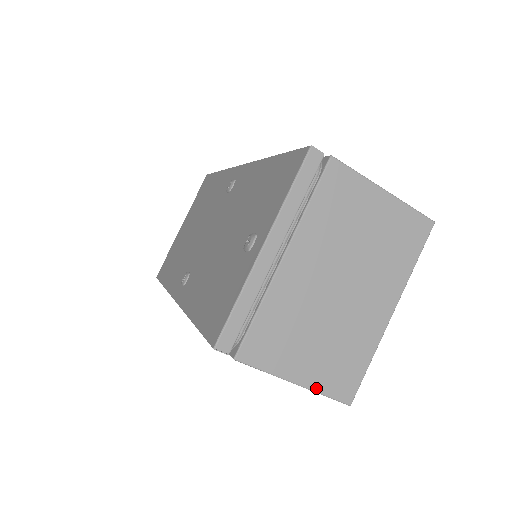
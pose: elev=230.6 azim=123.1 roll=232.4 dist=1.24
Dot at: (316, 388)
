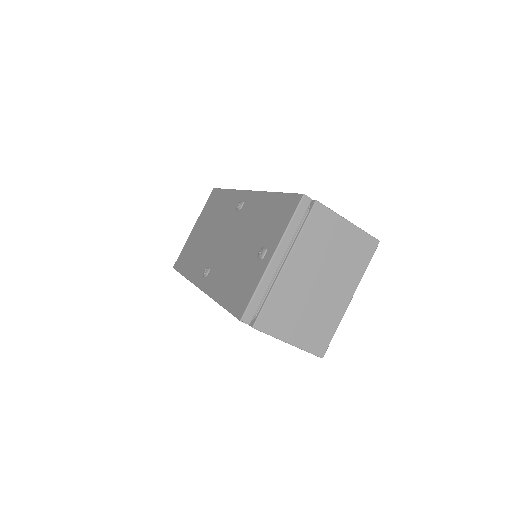
Dot at: (302, 347)
